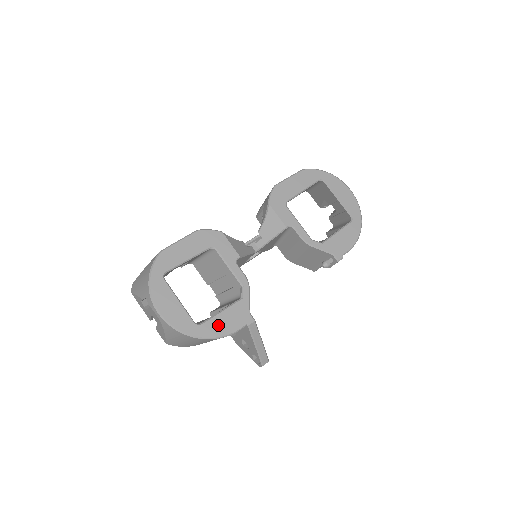
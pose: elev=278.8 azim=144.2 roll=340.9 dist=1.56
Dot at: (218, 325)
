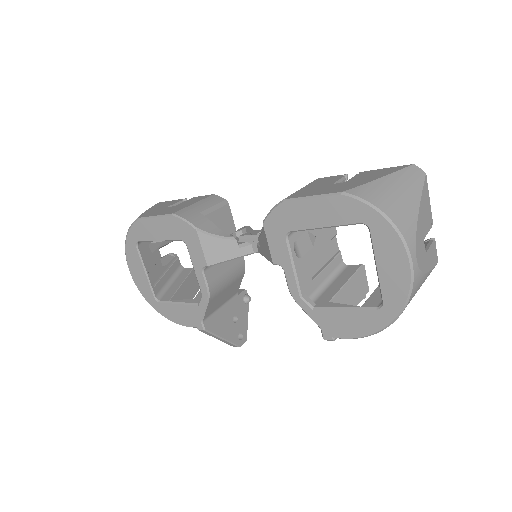
Dot at: (172, 312)
